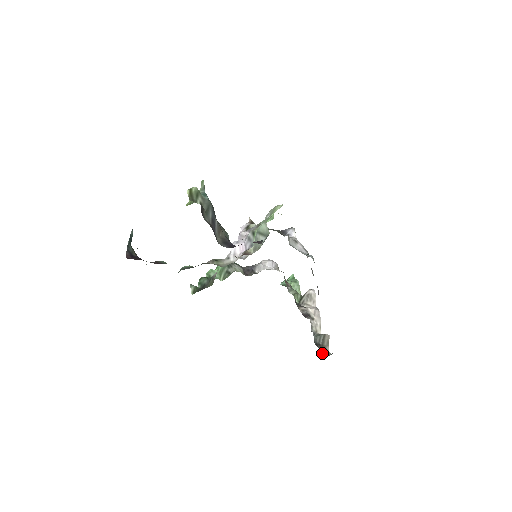
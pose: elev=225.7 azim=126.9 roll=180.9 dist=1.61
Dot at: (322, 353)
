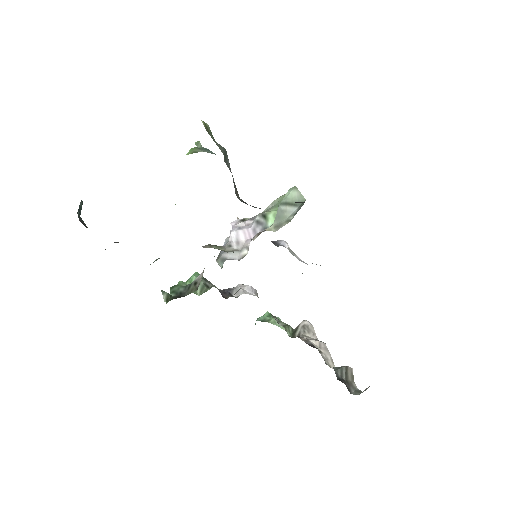
Dot at: (350, 390)
